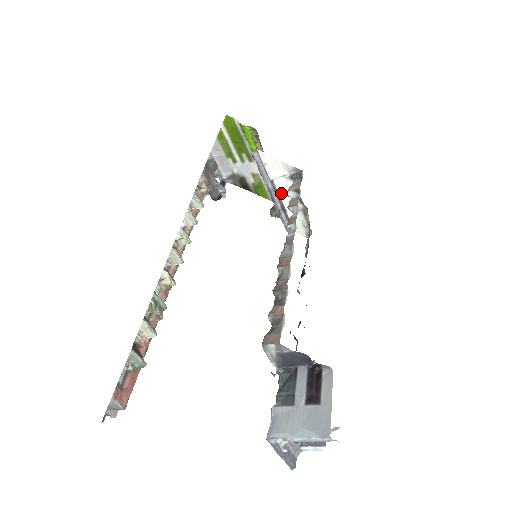
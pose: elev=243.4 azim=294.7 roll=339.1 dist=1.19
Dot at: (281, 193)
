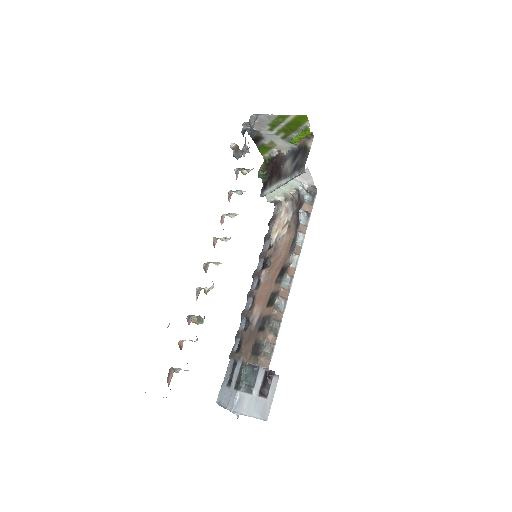
Dot at: (286, 184)
